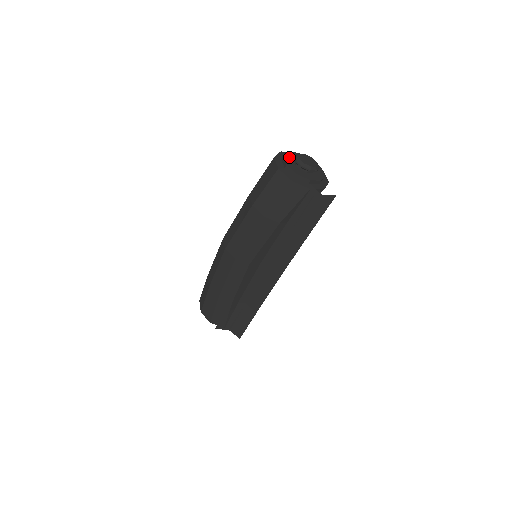
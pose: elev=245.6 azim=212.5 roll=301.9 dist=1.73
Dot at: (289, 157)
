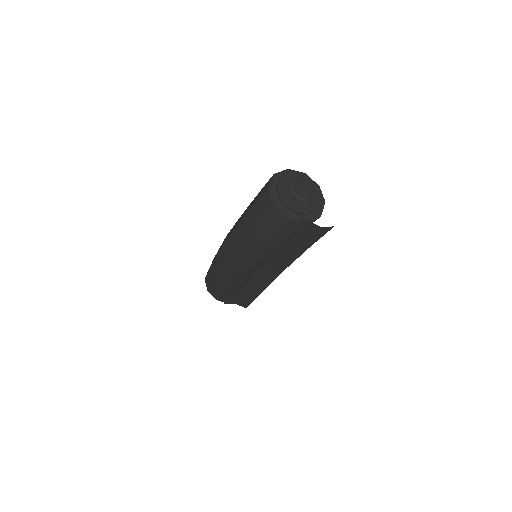
Dot at: (283, 185)
